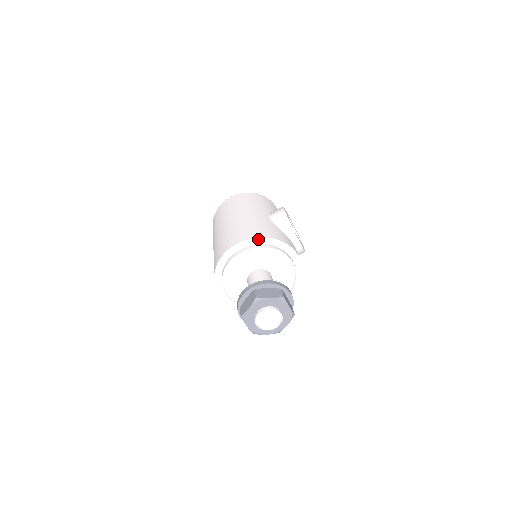
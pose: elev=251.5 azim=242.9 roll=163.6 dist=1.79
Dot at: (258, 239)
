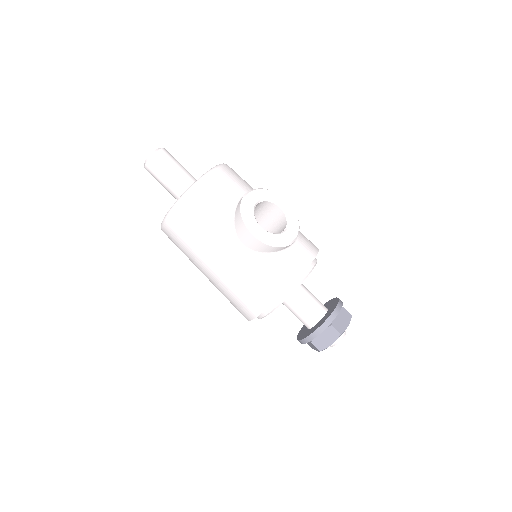
Dot at: occluded
